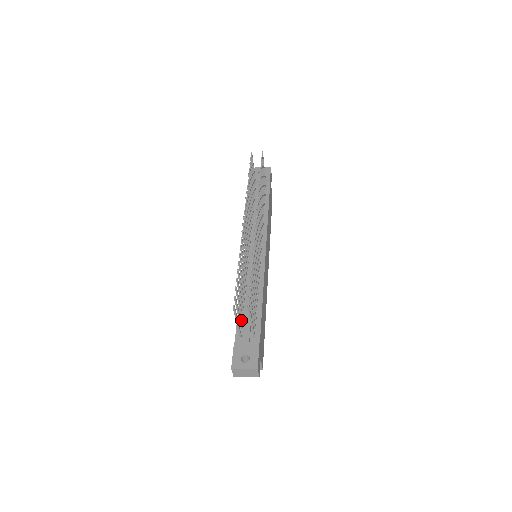
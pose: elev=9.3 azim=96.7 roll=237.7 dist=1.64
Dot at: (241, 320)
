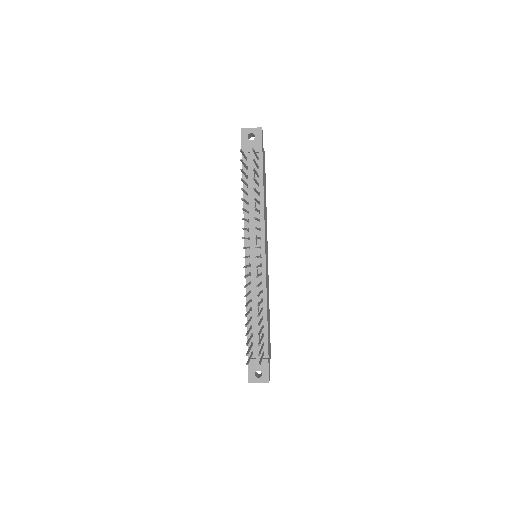
Dot at: occluded
